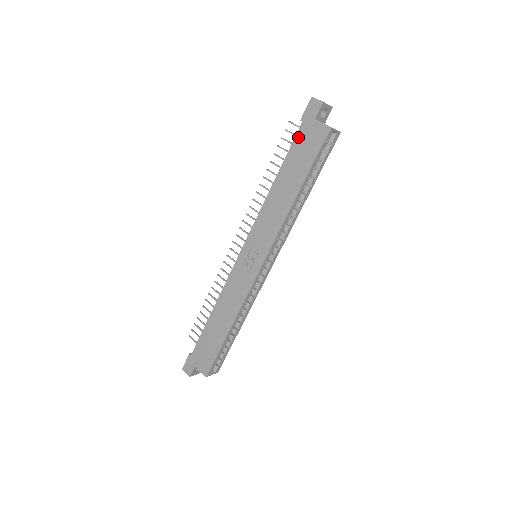
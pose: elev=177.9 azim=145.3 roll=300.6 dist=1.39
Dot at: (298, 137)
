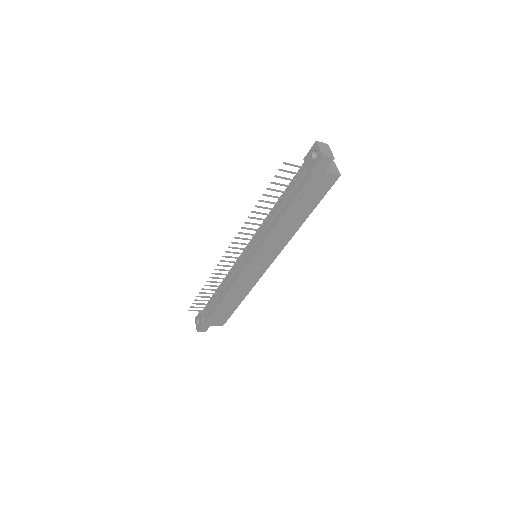
Dot at: (307, 186)
